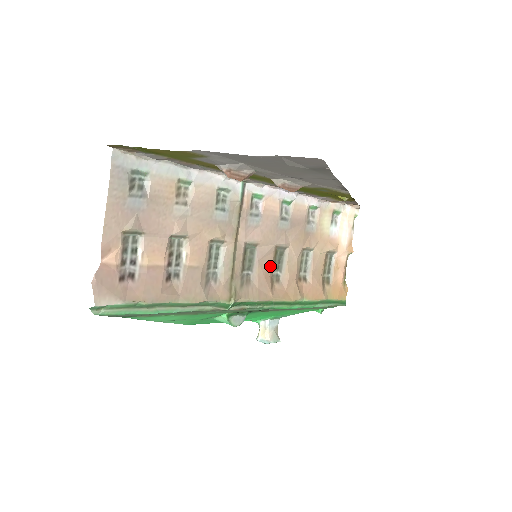
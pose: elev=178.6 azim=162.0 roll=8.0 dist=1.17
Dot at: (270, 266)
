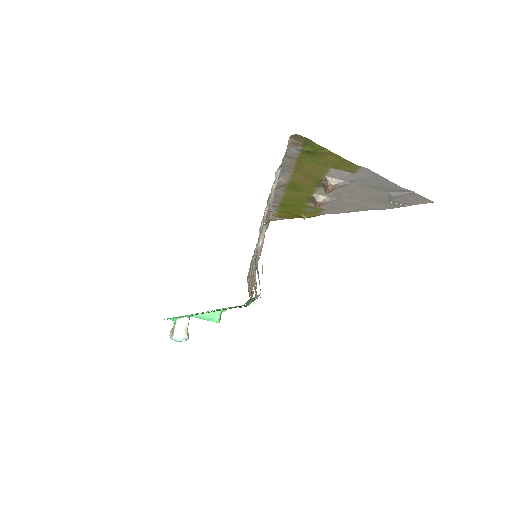
Dot at: occluded
